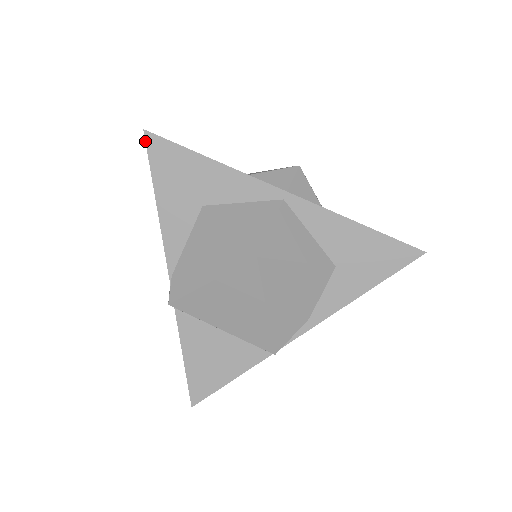
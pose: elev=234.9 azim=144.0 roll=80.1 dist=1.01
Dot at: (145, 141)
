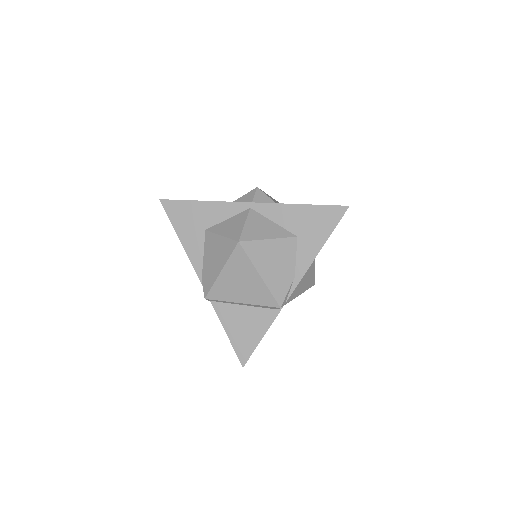
Dot at: (162, 205)
